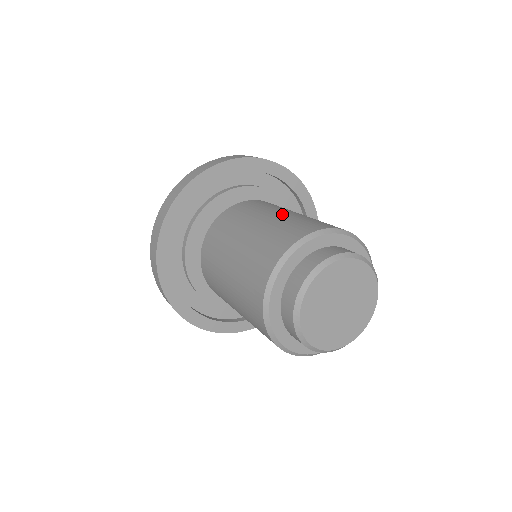
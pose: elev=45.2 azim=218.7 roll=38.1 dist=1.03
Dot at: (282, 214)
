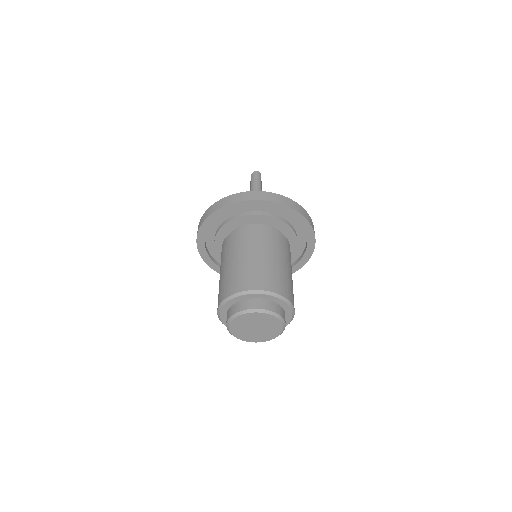
Dot at: (270, 260)
